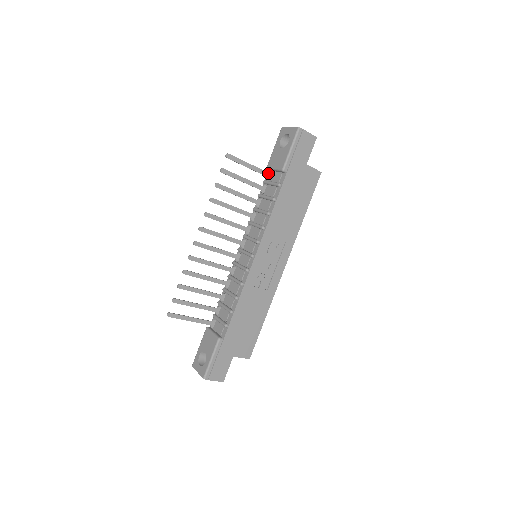
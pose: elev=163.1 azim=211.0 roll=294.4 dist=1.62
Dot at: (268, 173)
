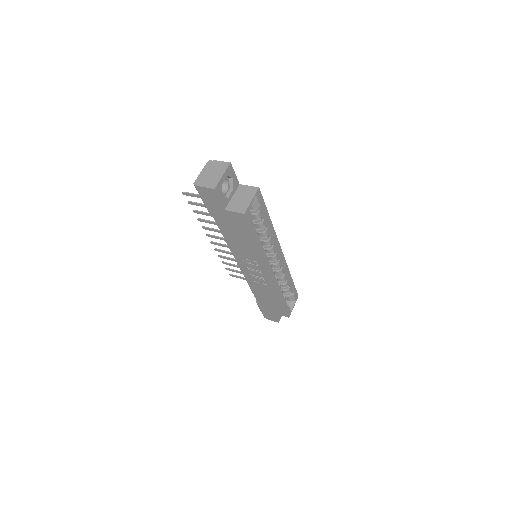
Dot at: occluded
